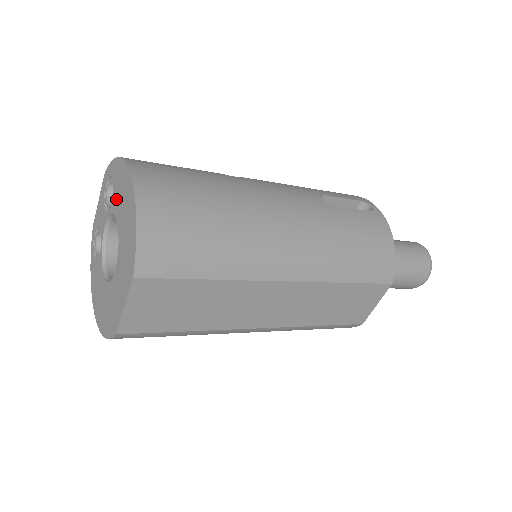
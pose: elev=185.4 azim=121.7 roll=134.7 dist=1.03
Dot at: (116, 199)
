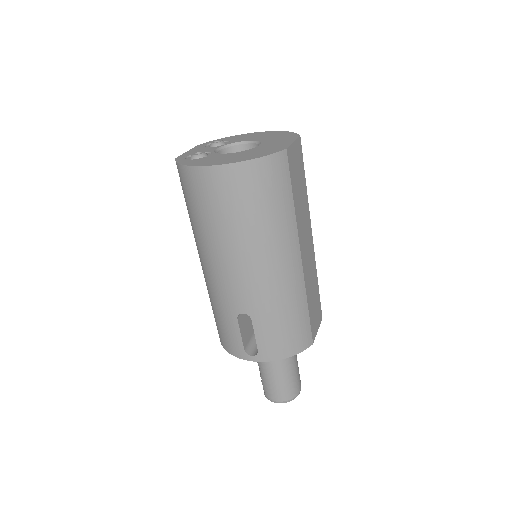
Dot at: (239, 139)
